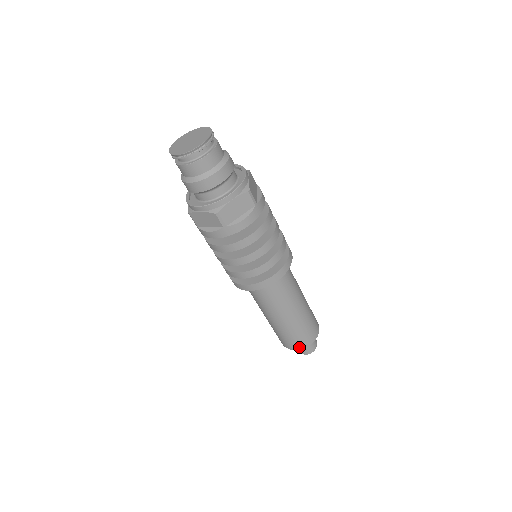
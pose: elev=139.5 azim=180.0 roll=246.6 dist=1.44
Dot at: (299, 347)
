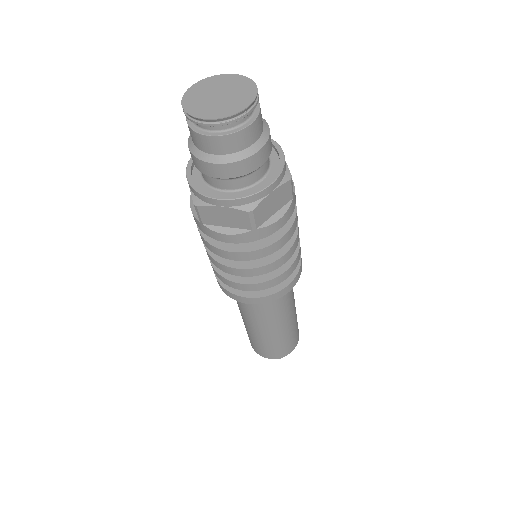
Dot at: (256, 350)
